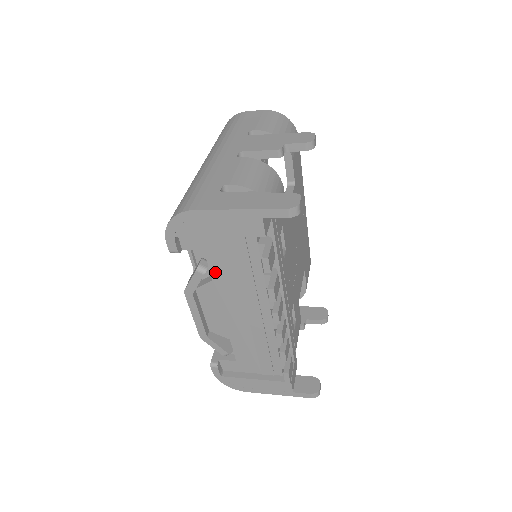
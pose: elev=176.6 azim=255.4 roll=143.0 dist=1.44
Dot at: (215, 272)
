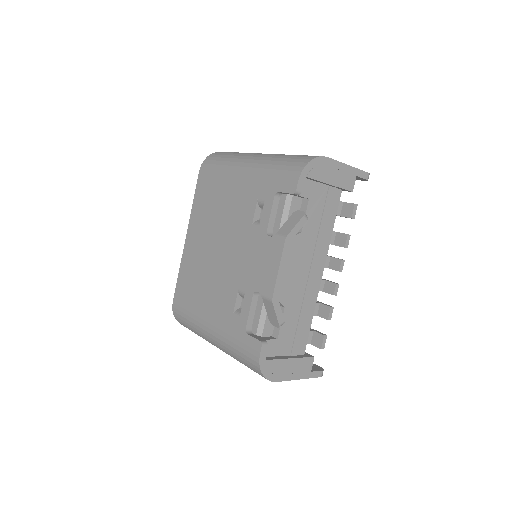
Dot at: (307, 223)
